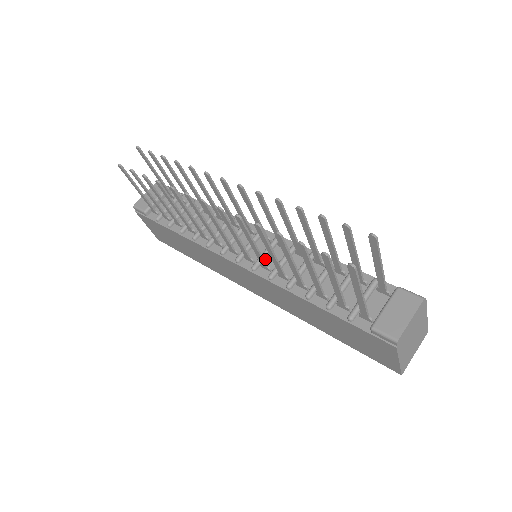
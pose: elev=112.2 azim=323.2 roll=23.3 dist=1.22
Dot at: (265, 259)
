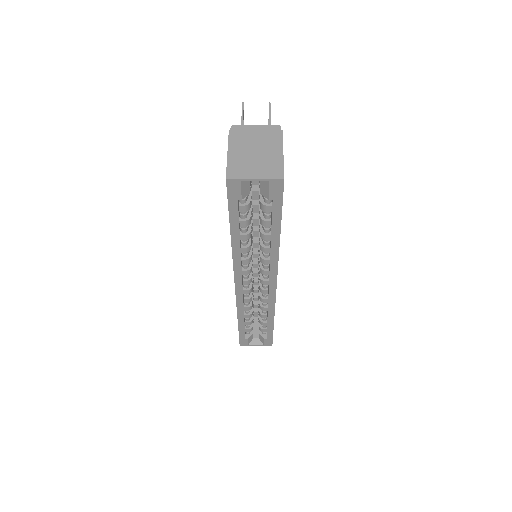
Dot at: occluded
